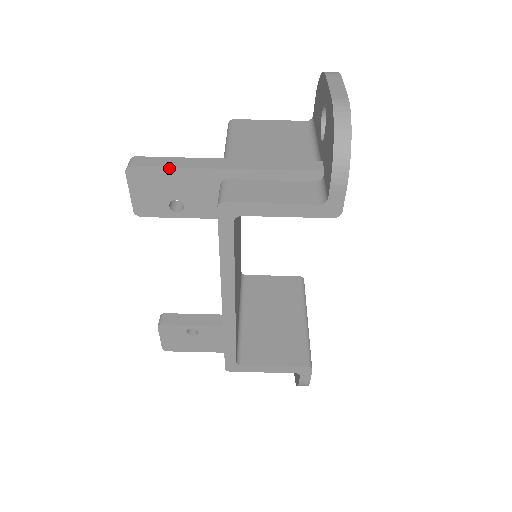
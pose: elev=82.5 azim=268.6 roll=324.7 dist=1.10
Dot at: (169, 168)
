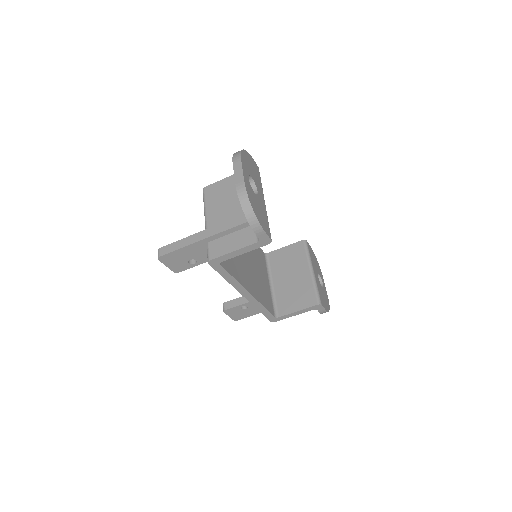
Dot at: (177, 250)
